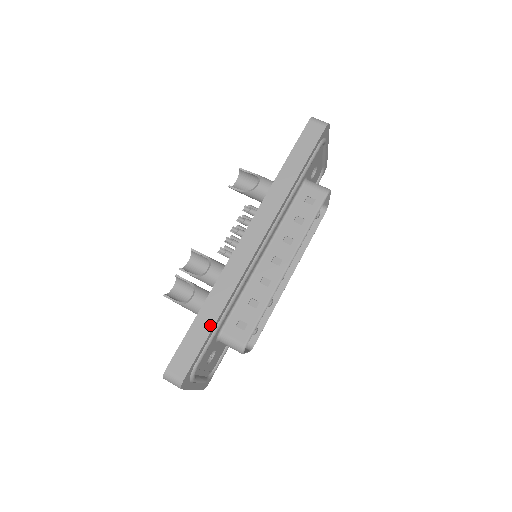
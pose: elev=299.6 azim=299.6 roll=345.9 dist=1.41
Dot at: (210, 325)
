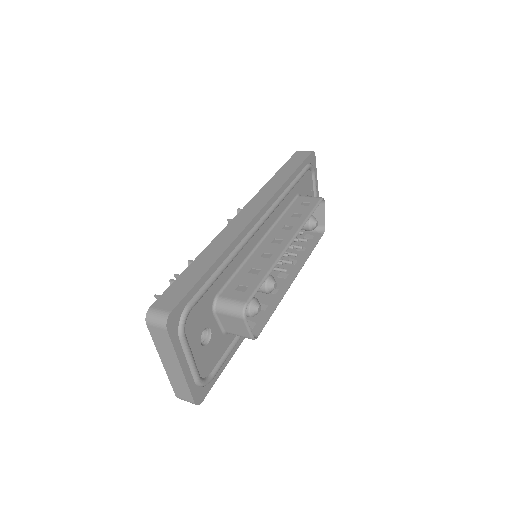
Dot at: (205, 268)
